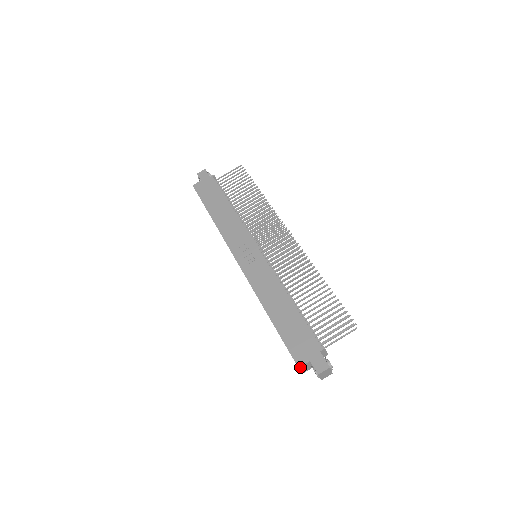
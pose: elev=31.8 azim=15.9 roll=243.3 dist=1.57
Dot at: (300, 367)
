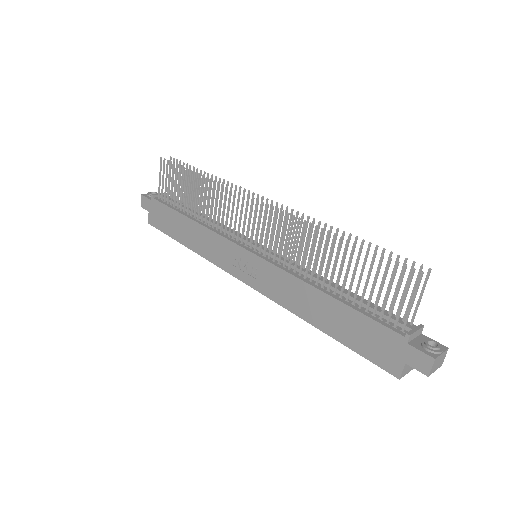
Dot at: (401, 376)
